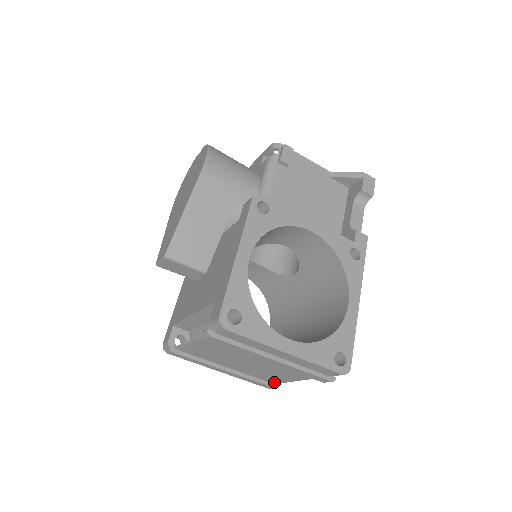
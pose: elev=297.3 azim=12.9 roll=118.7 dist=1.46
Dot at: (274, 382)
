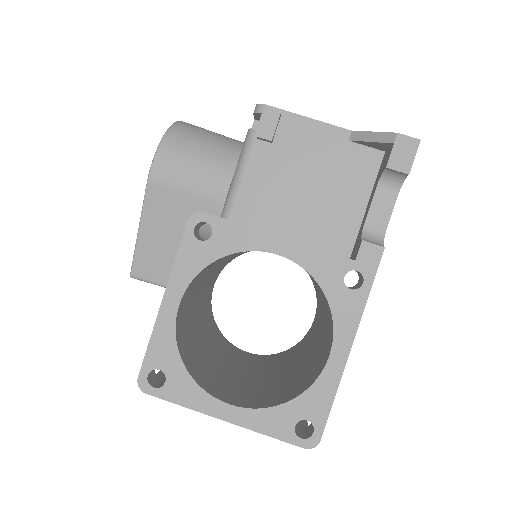
Dot at: occluded
